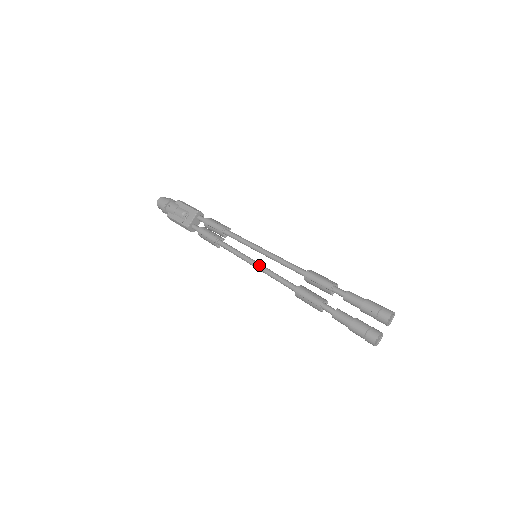
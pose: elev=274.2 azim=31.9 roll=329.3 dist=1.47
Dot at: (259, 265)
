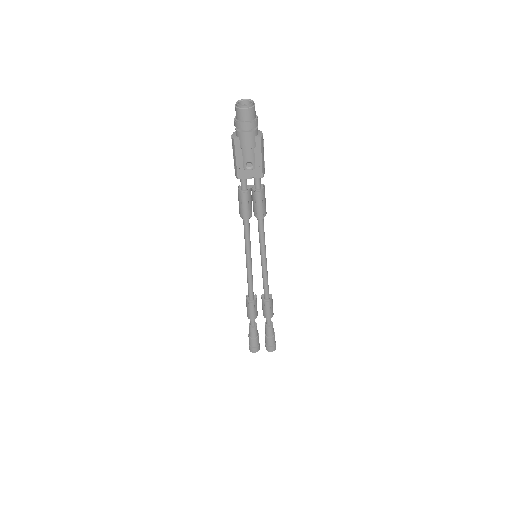
Dot at: (250, 266)
